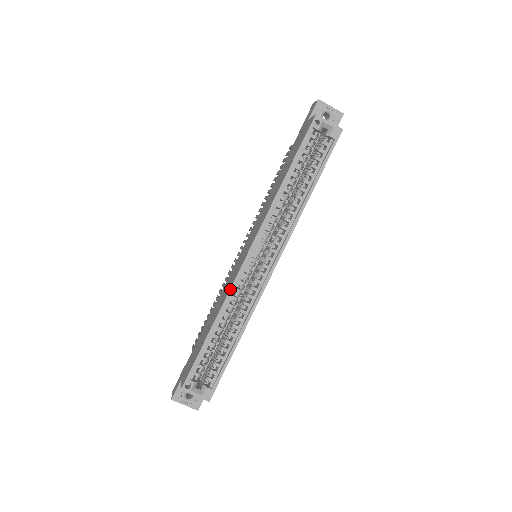
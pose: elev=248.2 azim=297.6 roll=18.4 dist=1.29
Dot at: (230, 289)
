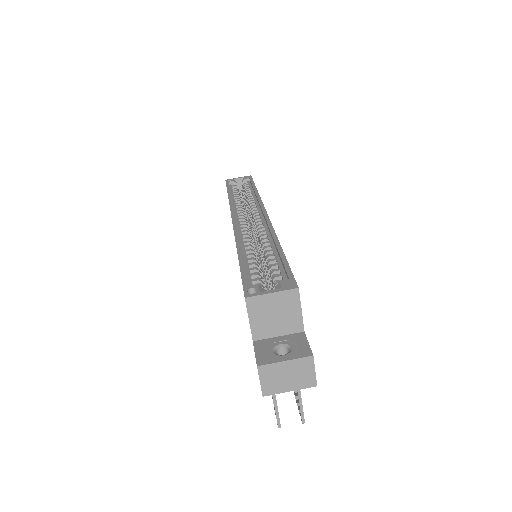
Dot at: (234, 233)
